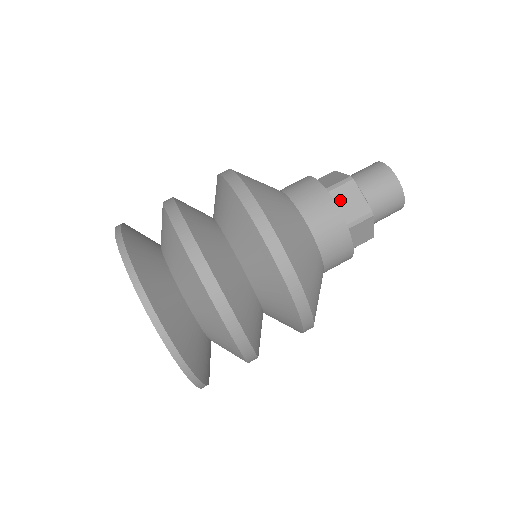
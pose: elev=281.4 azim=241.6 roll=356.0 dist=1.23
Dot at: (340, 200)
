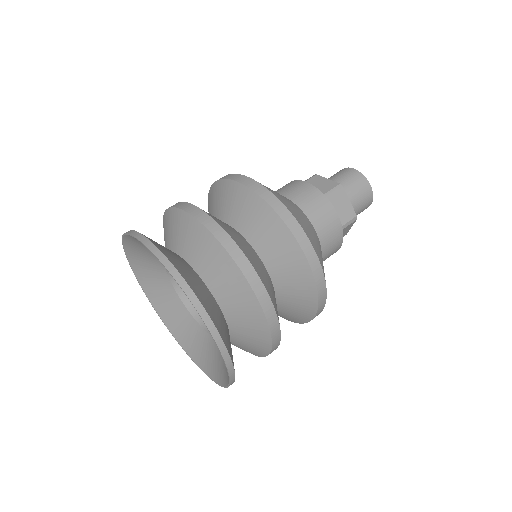
Dot at: (334, 206)
